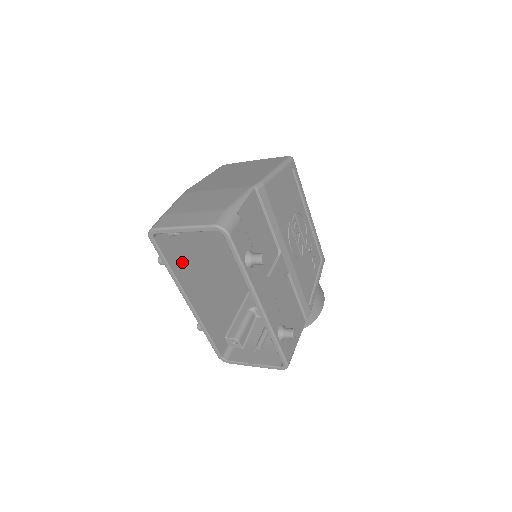
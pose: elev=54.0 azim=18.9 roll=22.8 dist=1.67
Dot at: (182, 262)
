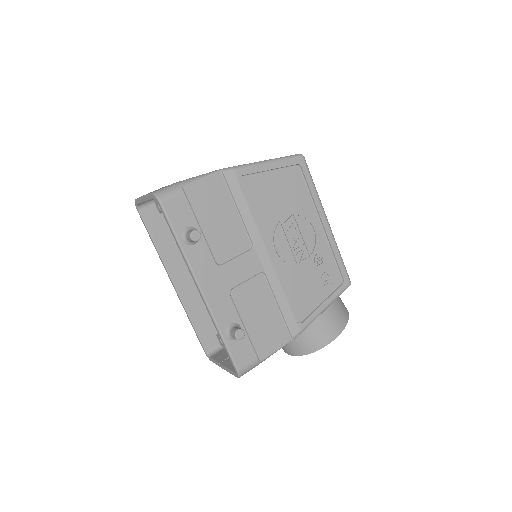
Dot at: (171, 241)
